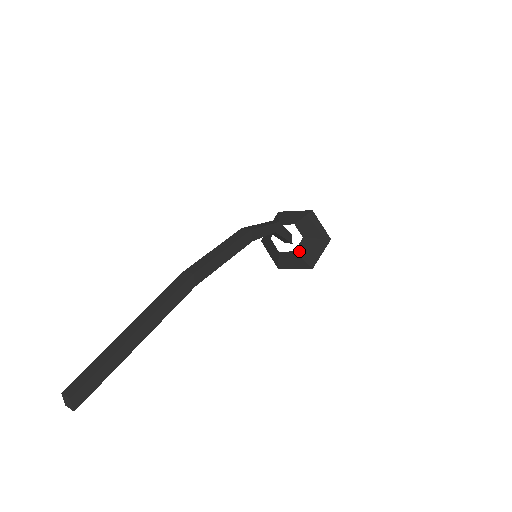
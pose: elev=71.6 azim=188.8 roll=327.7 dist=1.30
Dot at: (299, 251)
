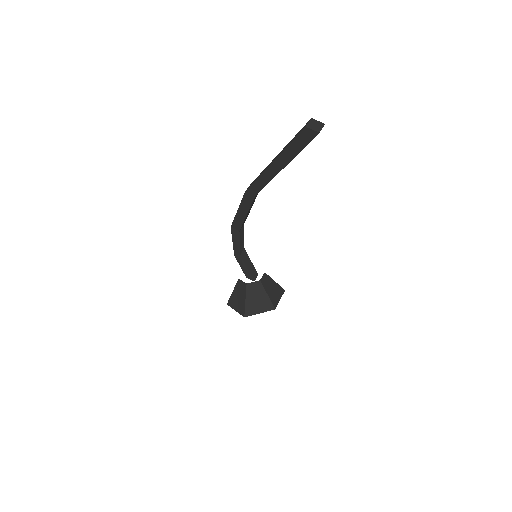
Dot at: (266, 274)
